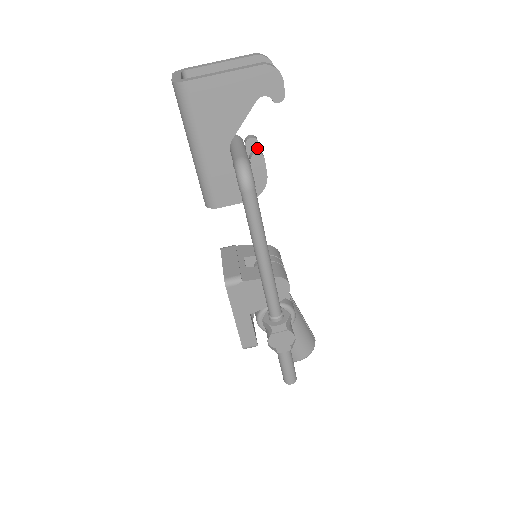
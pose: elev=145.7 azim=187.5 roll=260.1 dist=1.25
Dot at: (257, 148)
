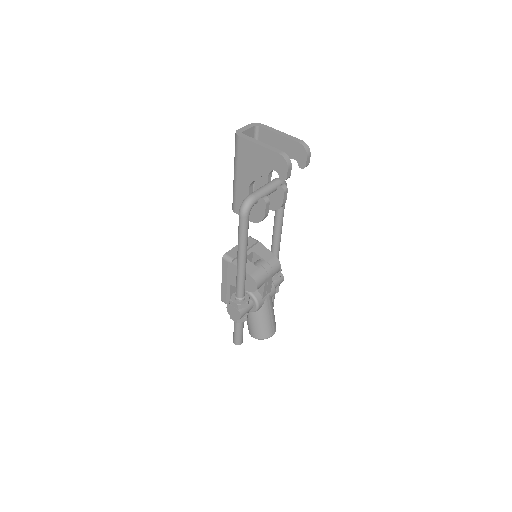
Dot at: (283, 195)
